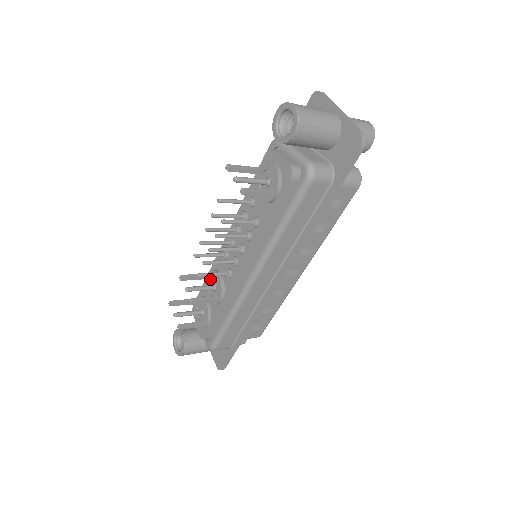
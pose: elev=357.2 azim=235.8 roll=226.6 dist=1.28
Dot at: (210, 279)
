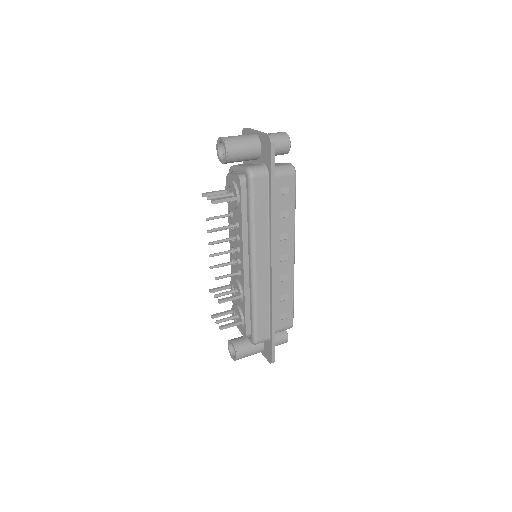
Dot at: (233, 287)
